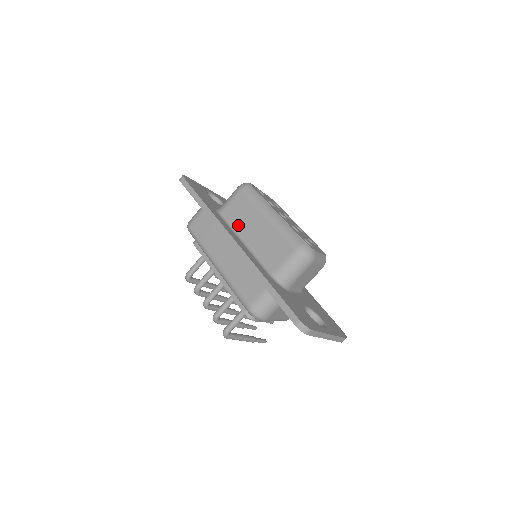
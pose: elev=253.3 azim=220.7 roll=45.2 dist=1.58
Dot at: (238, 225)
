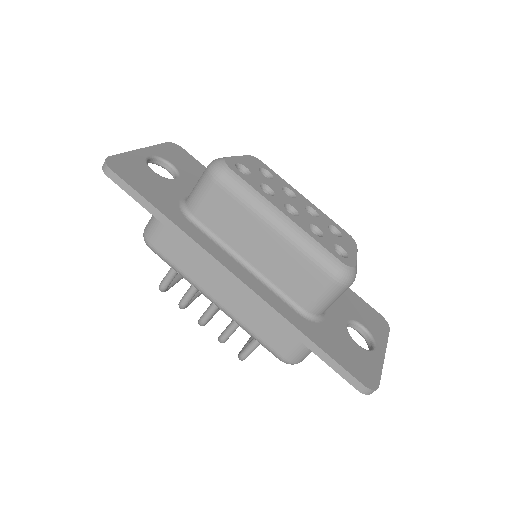
Dot at: (228, 238)
